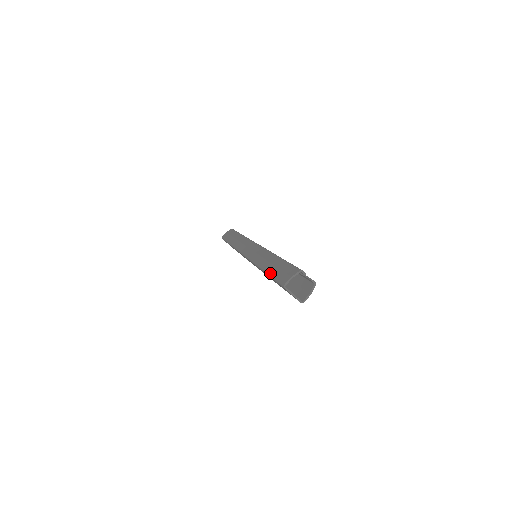
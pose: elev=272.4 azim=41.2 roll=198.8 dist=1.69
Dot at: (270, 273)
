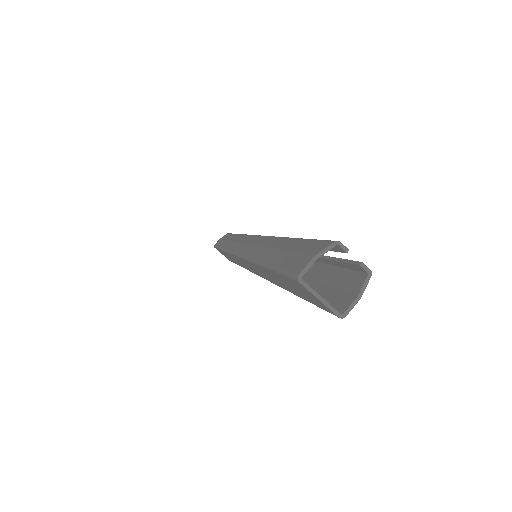
Dot at: (272, 263)
